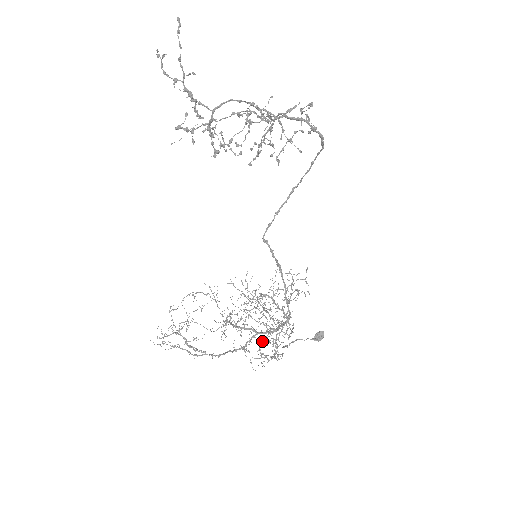
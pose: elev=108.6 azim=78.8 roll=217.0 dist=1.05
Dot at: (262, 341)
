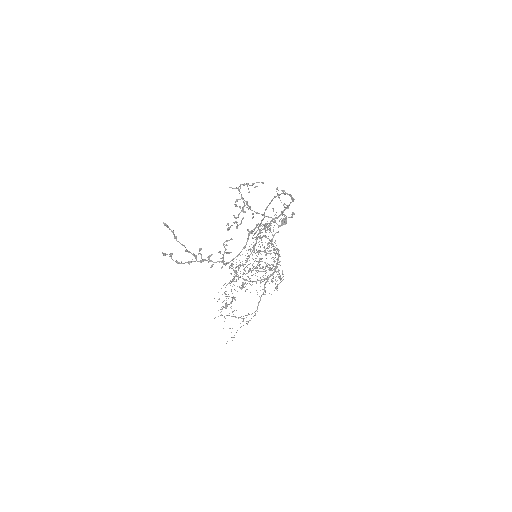
Dot at: (272, 281)
